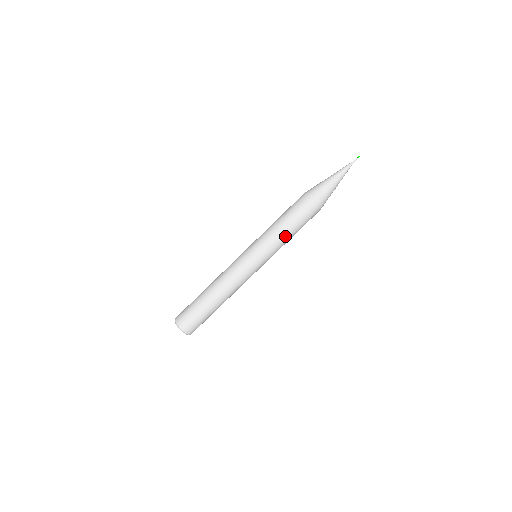
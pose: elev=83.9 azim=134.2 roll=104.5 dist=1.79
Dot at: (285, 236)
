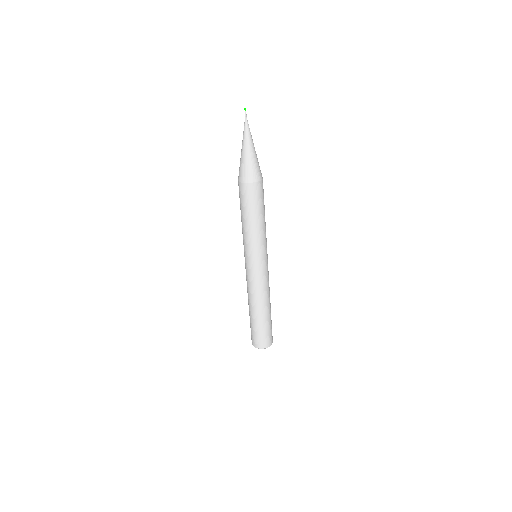
Dot at: (252, 227)
